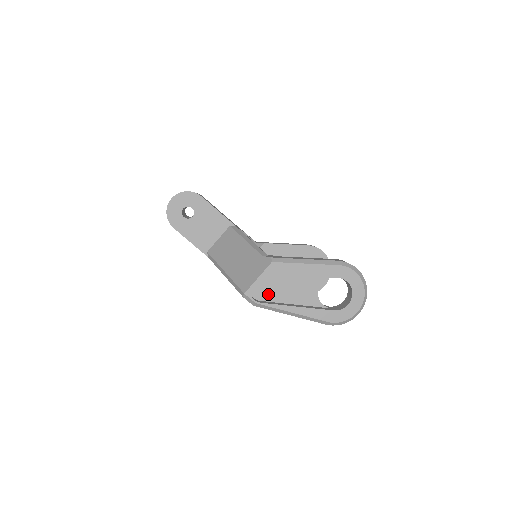
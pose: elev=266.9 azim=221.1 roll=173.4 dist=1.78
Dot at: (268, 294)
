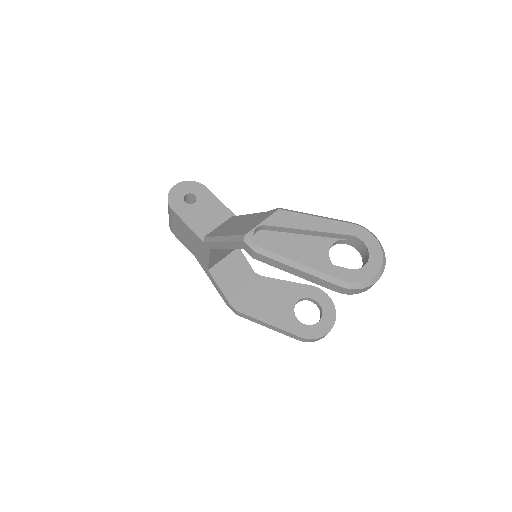
Dot at: (272, 246)
